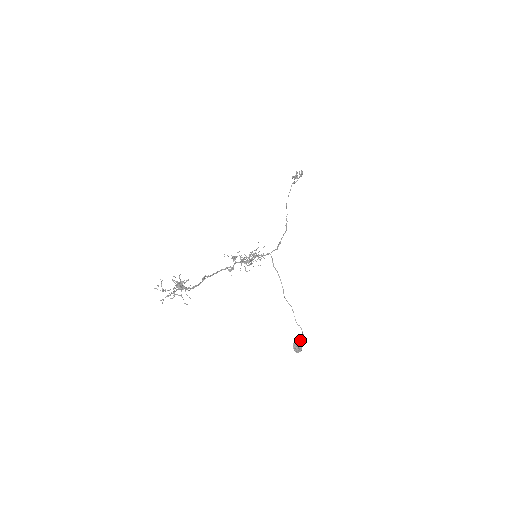
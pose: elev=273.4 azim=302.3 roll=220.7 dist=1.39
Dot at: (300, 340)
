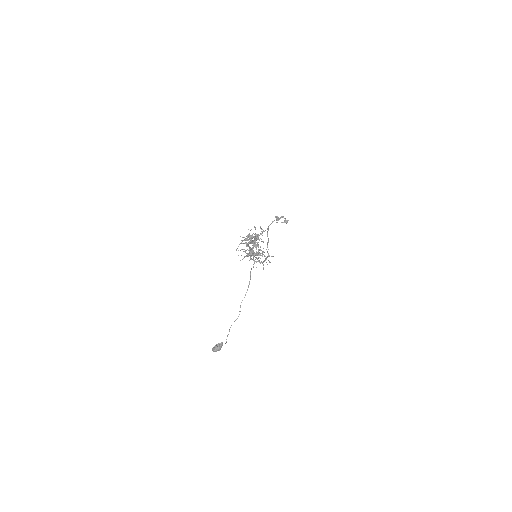
Dot at: (225, 343)
